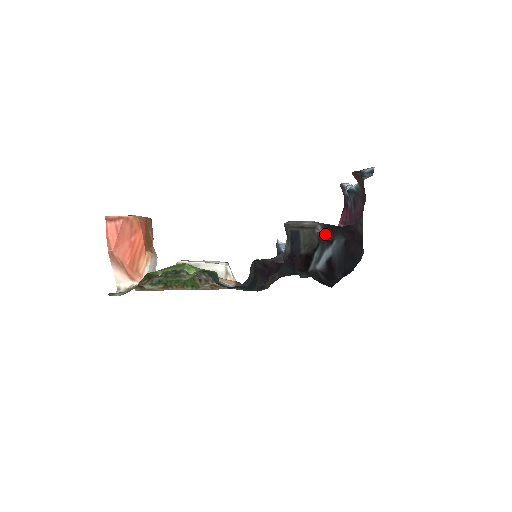
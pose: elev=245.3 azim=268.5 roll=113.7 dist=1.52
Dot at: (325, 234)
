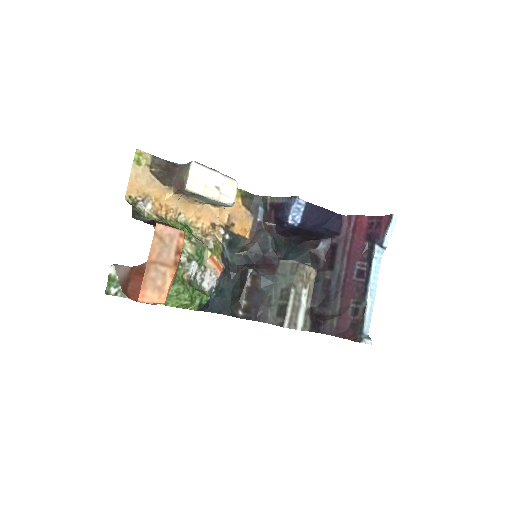
Dot at: occluded
